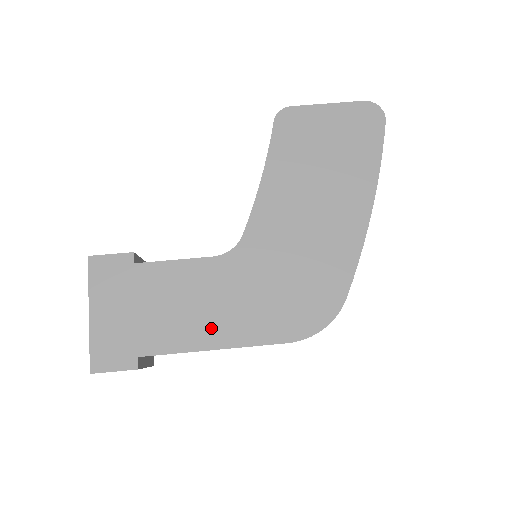
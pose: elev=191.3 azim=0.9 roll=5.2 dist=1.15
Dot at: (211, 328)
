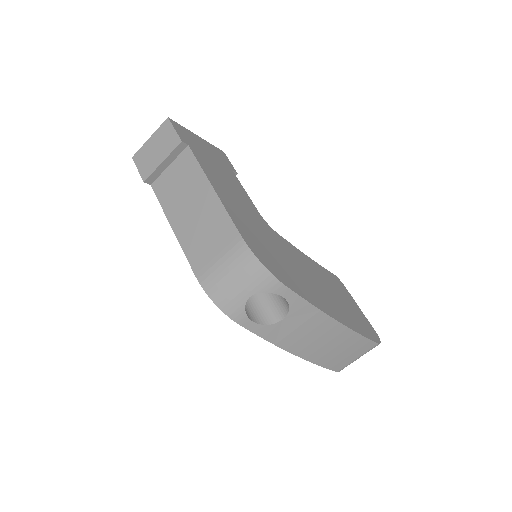
Dot at: (224, 192)
